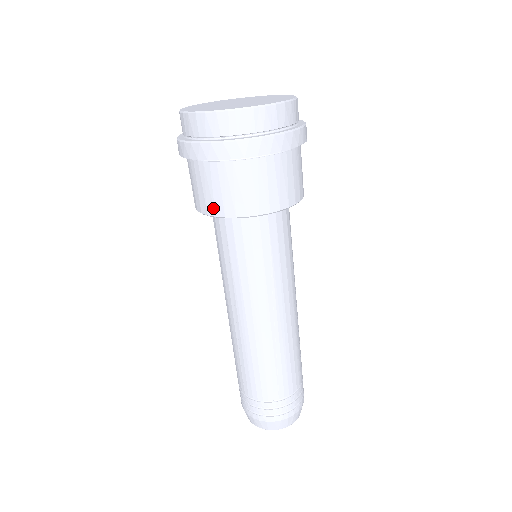
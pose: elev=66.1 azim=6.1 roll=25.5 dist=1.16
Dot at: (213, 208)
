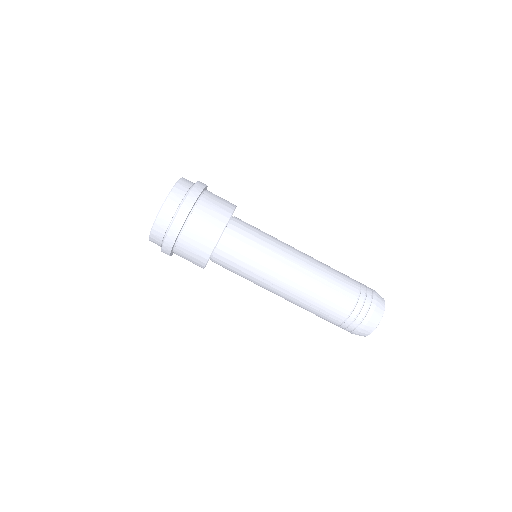
Dot at: (205, 253)
